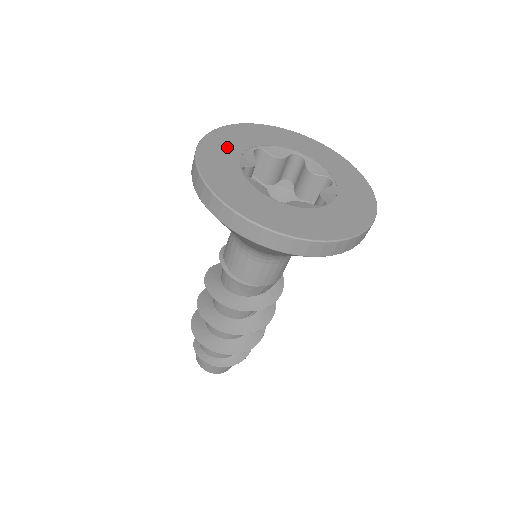
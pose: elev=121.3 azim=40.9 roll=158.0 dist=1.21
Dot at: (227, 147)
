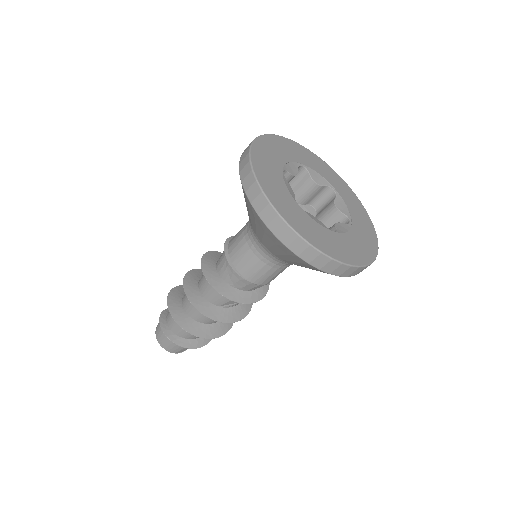
Dot at: (280, 151)
